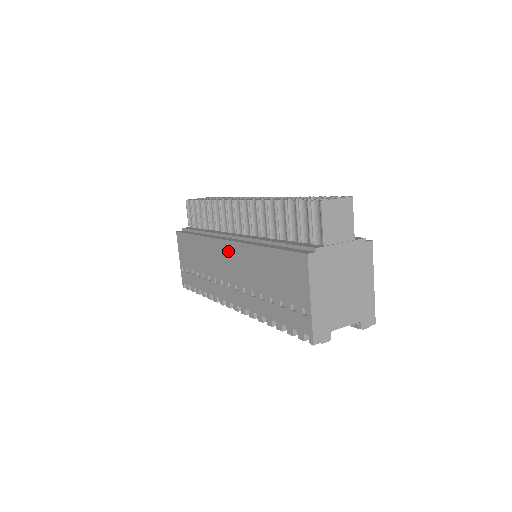
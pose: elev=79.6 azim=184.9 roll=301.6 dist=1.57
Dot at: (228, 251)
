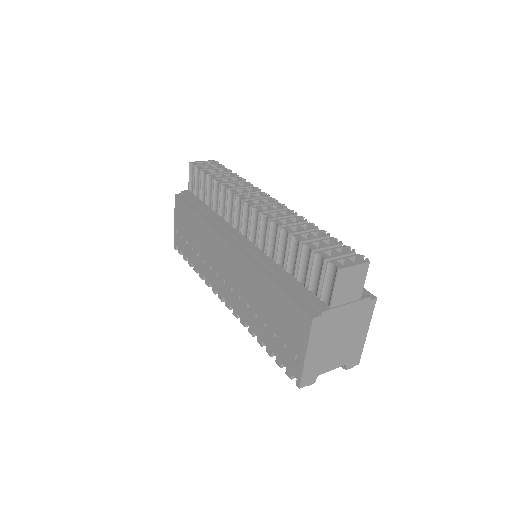
Dot at: (229, 254)
